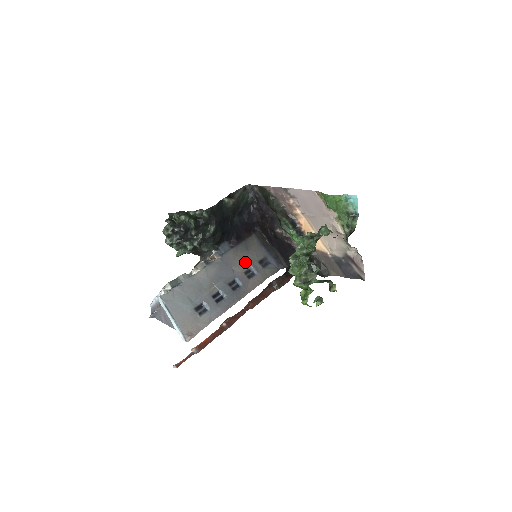
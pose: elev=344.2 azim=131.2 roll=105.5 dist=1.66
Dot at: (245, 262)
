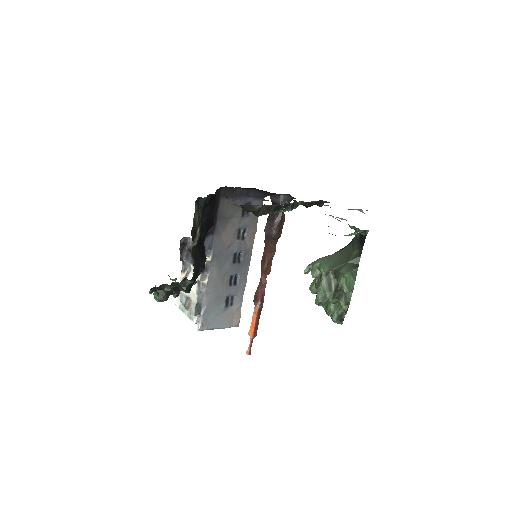
Dot at: (232, 231)
